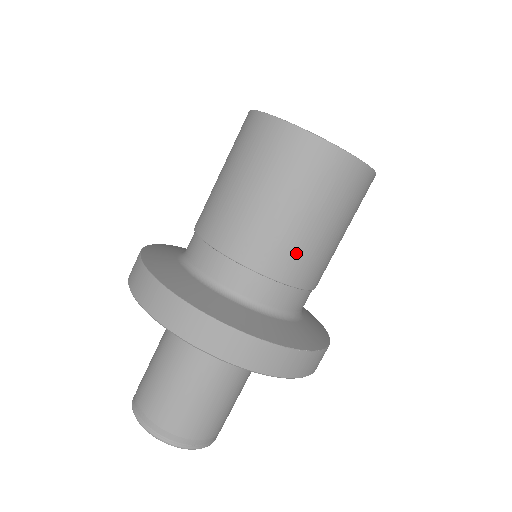
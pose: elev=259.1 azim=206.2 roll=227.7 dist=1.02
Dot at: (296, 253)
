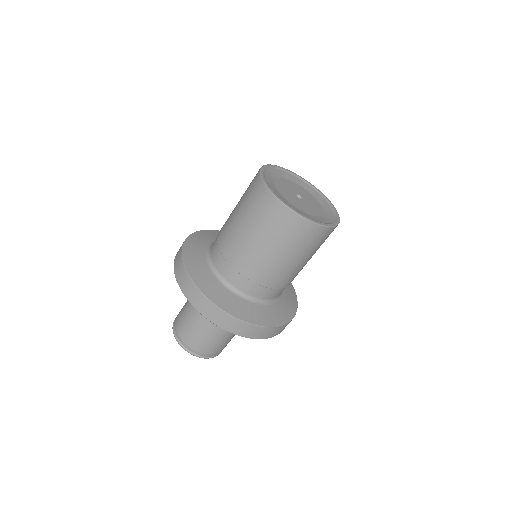
Dot at: (265, 268)
